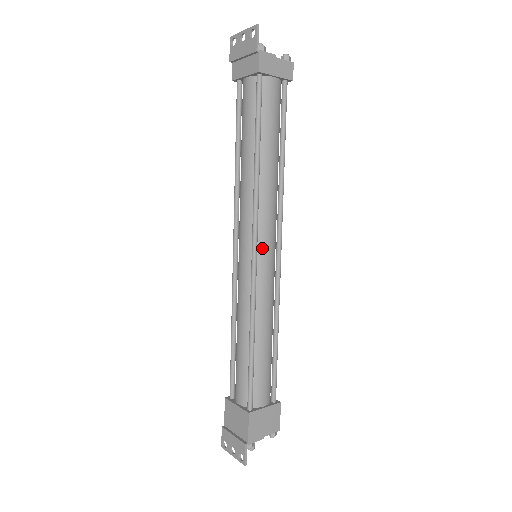
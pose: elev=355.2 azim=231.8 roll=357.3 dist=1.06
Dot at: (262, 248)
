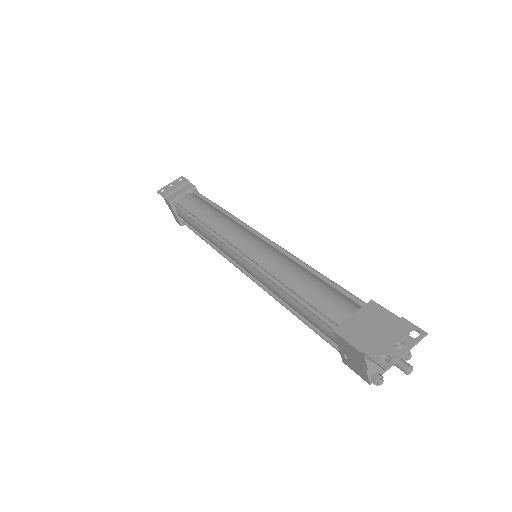
Dot at: occluded
